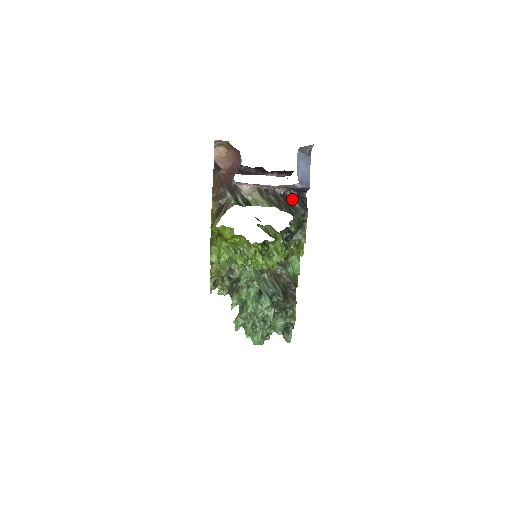
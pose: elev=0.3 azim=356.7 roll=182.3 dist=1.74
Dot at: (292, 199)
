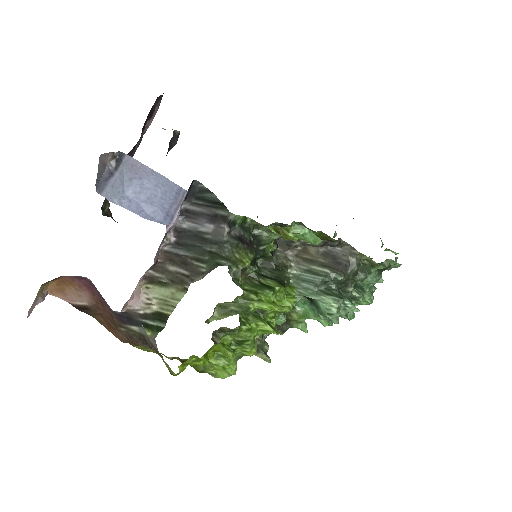
Dot at: (193, 225)
